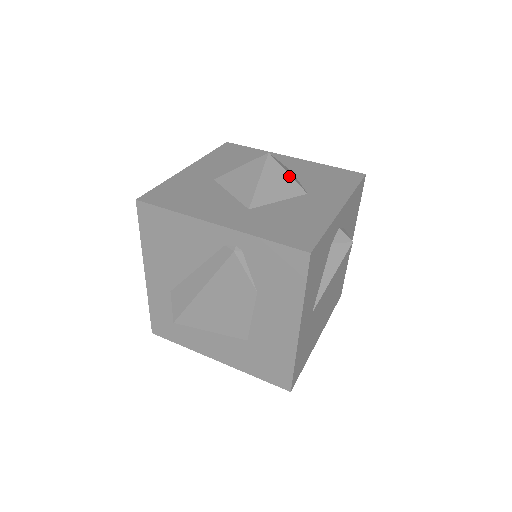
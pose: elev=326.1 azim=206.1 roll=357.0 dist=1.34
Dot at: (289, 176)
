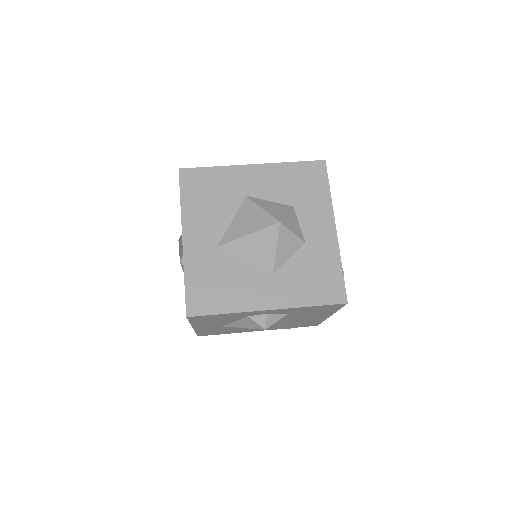
Dot at: (274, 251)
